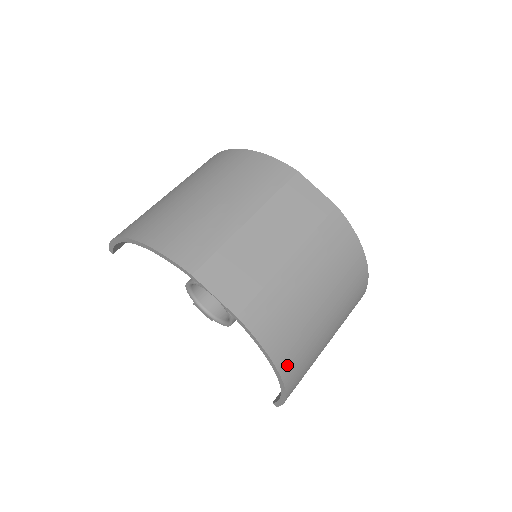
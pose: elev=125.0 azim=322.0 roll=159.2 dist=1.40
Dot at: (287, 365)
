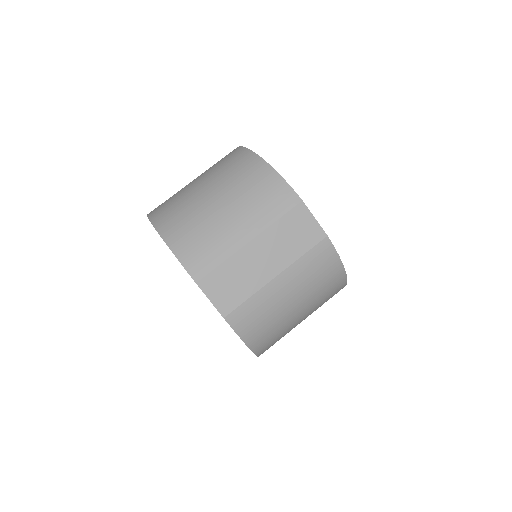
Dot at: (259, 345)
